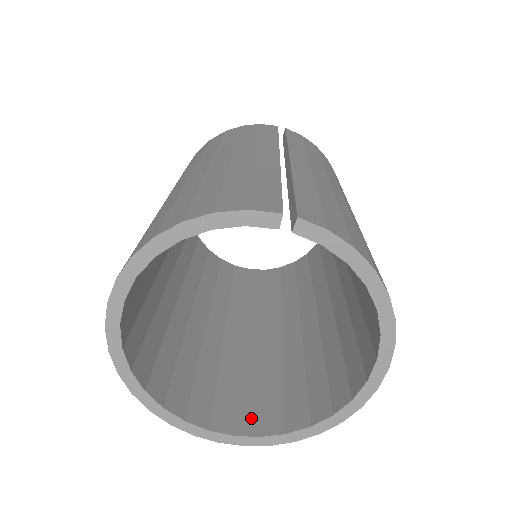
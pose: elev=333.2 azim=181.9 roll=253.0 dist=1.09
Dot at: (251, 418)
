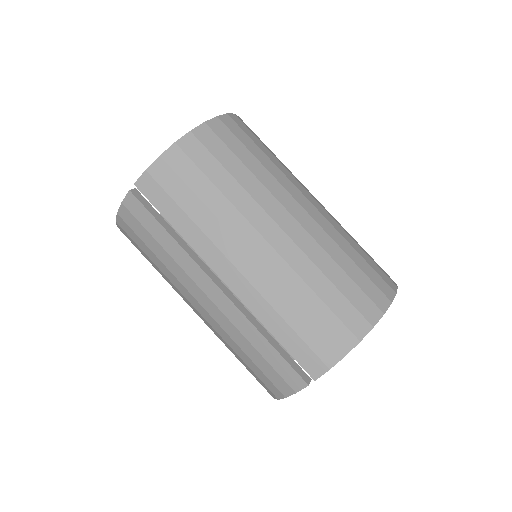
Dot at: occluded
